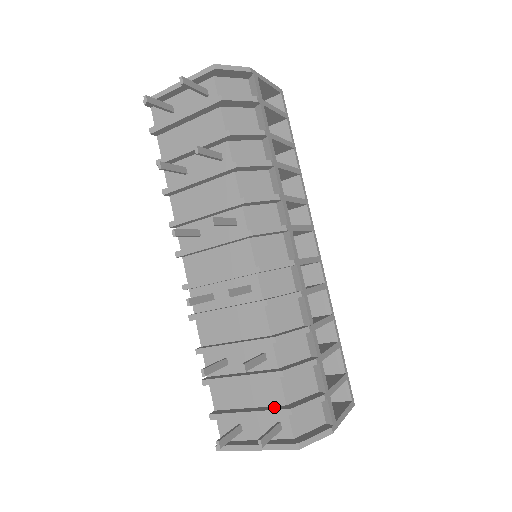
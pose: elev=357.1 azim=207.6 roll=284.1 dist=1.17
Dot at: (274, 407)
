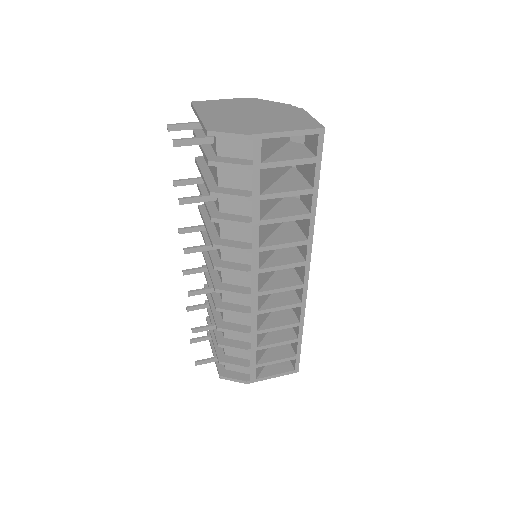
Dot at: (220, 349)
